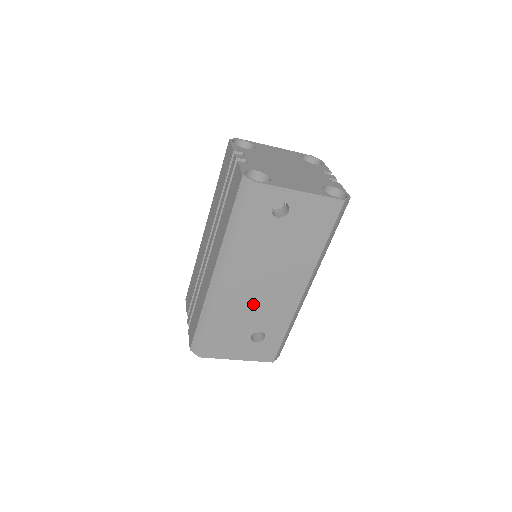
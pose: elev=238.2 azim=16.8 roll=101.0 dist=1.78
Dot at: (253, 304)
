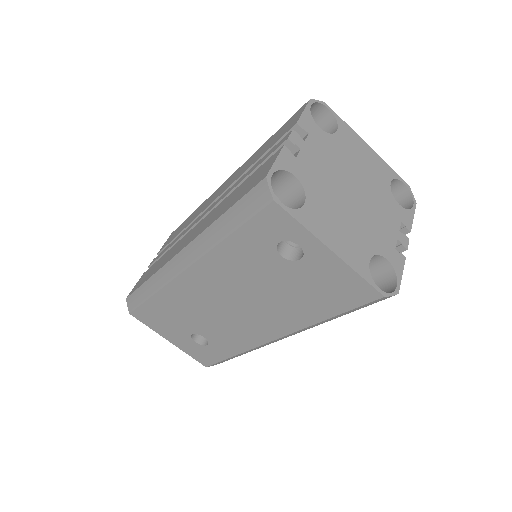
Dot at: (208, 312)
